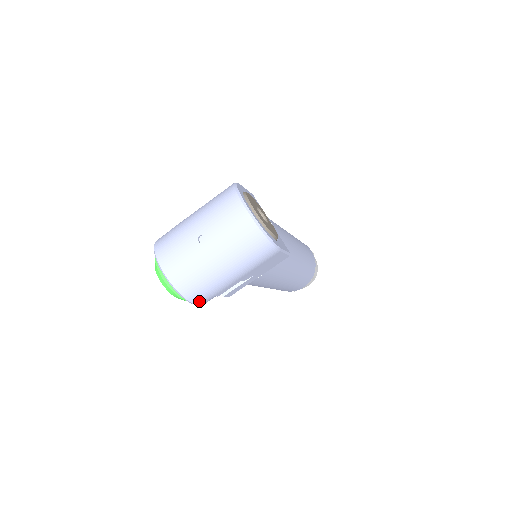
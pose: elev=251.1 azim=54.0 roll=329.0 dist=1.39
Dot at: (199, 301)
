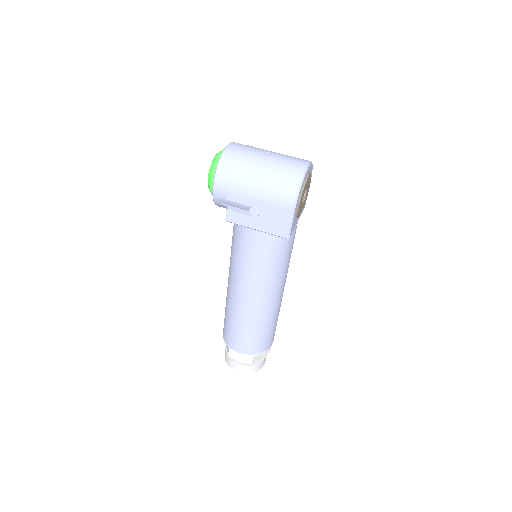
Dot at: (219, 182)
